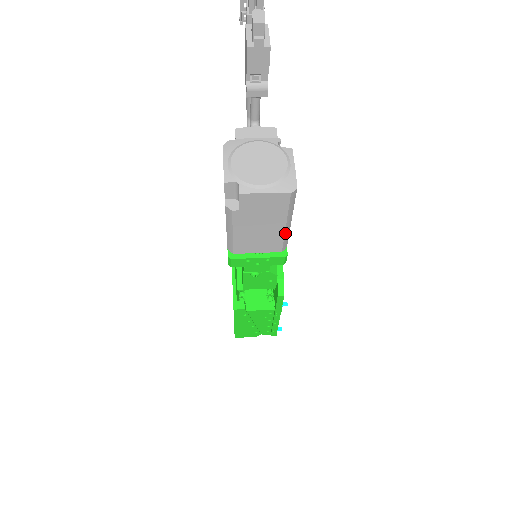
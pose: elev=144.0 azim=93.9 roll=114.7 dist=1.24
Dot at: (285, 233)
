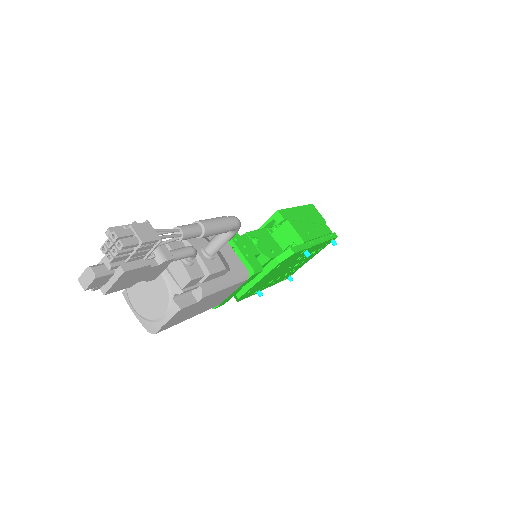
Dot at: occluded
